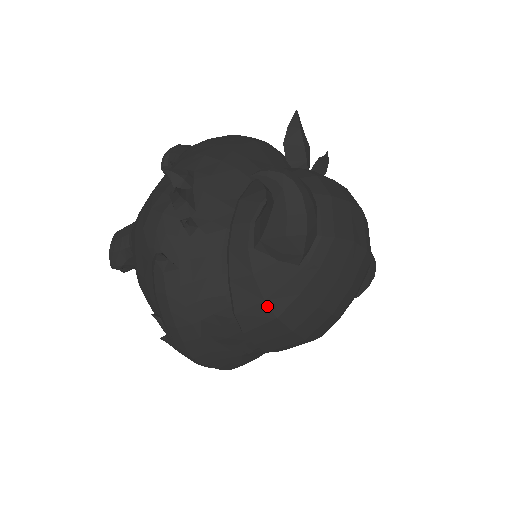
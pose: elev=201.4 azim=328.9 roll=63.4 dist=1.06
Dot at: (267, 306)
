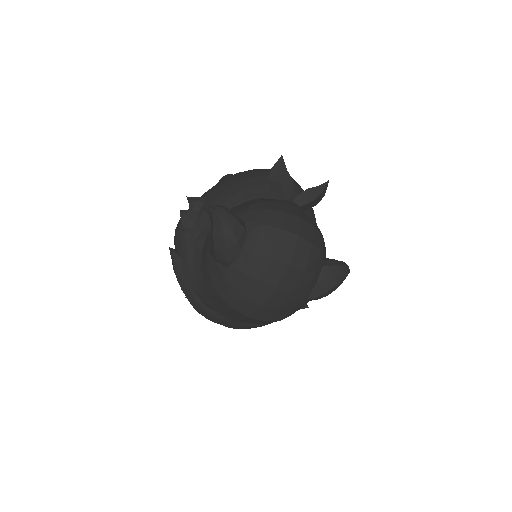
Dot at: (215, 290)
